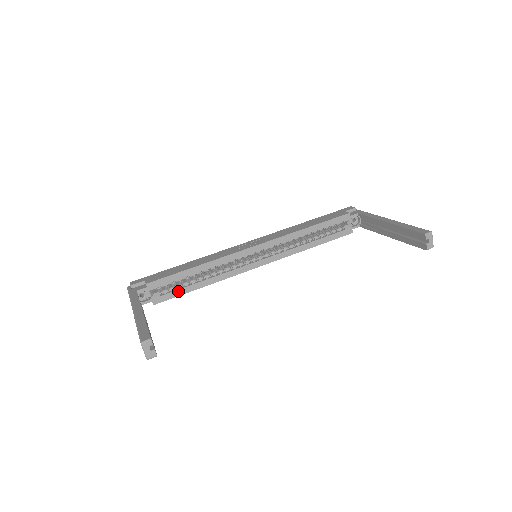
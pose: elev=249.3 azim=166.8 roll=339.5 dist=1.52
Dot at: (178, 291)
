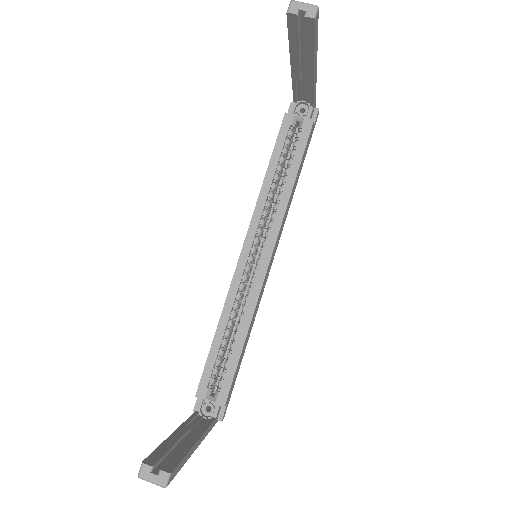
Dot at: (229, 369)
